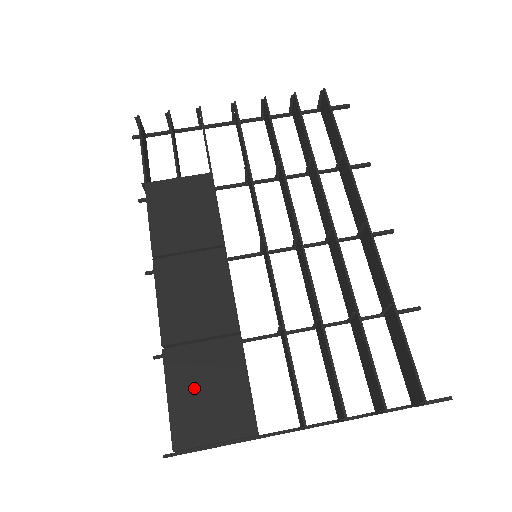
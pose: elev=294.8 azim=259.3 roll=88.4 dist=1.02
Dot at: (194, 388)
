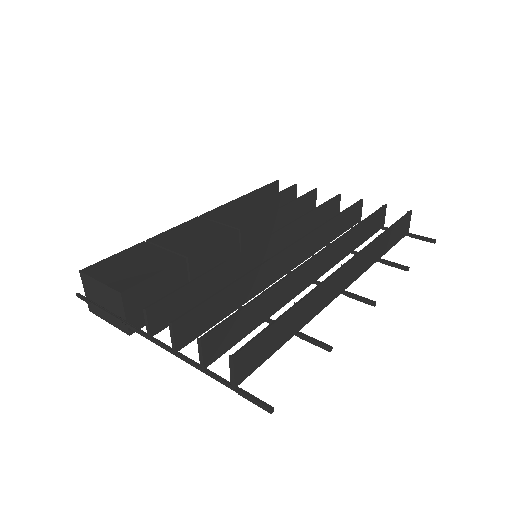
Dot at: (130, 259)
